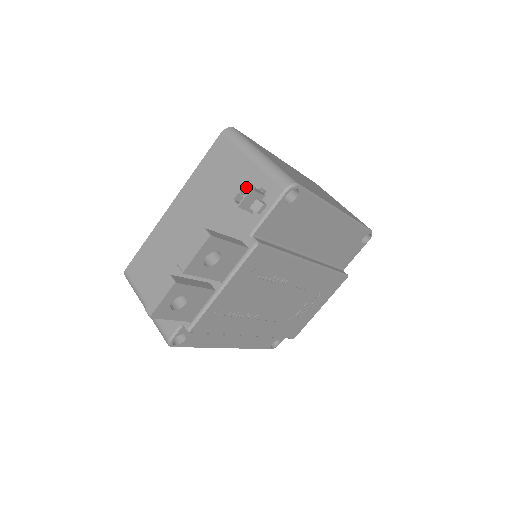
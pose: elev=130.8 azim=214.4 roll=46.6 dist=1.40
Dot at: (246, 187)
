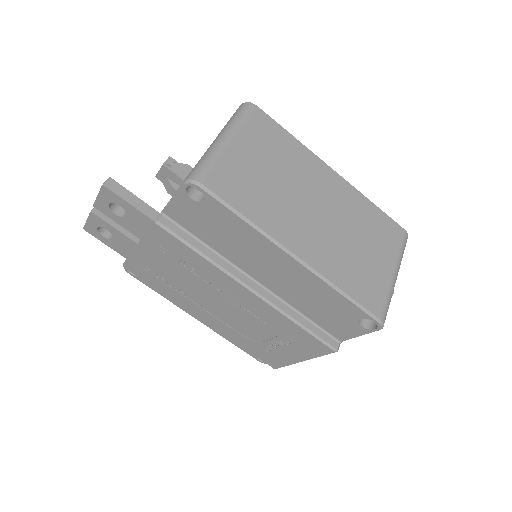
Dot at: (172, 162)
